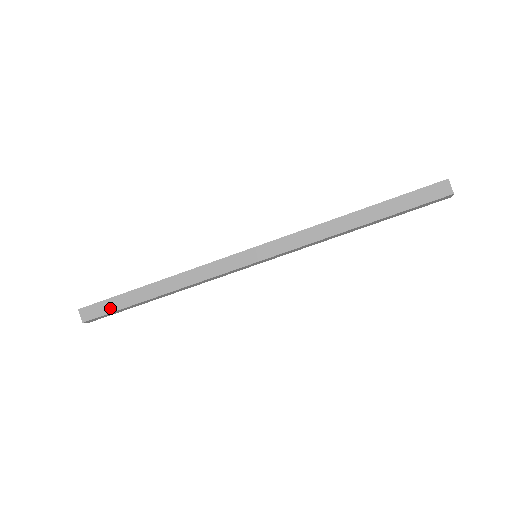
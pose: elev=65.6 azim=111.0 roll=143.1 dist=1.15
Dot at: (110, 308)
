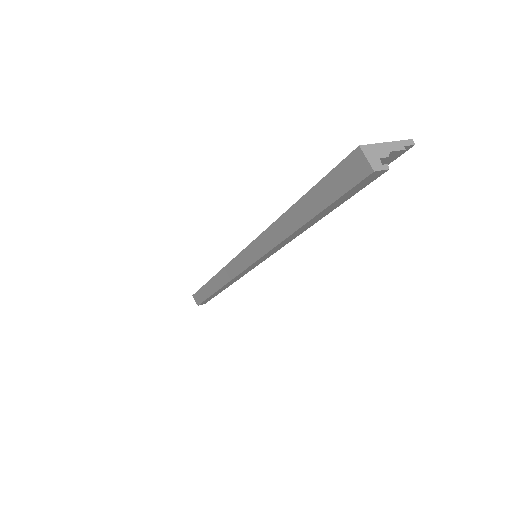
Dot at: (202, 297)
